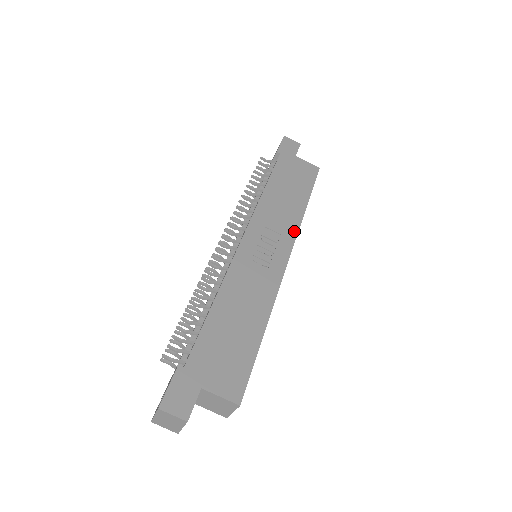
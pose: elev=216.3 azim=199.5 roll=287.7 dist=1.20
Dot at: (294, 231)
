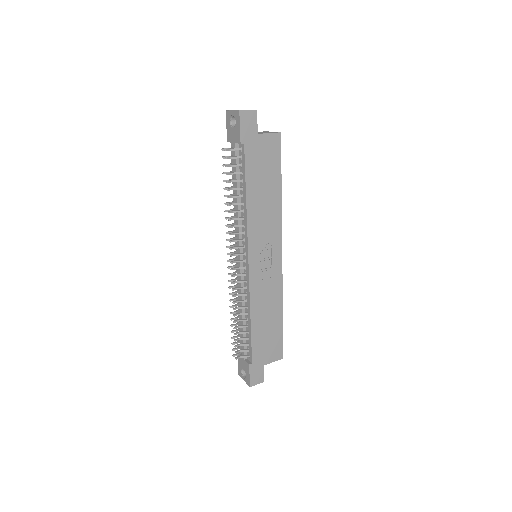
Dot at: (279, 227)
